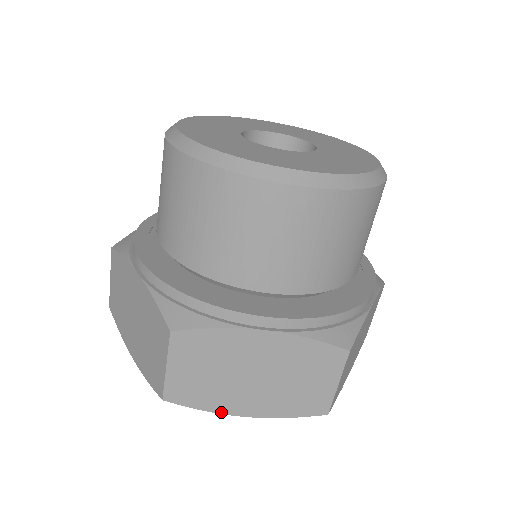
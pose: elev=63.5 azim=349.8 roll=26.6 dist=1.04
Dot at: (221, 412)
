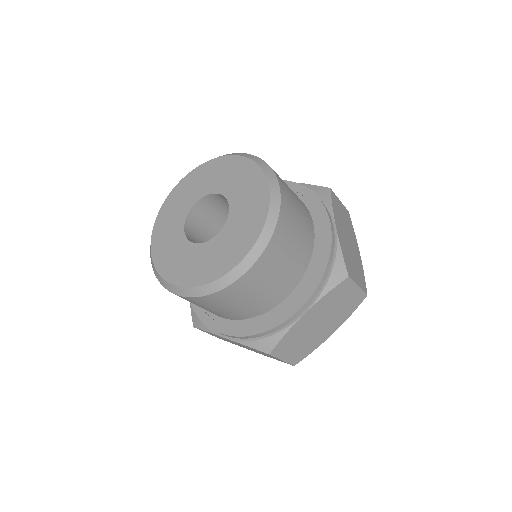
Dot at: occluded
